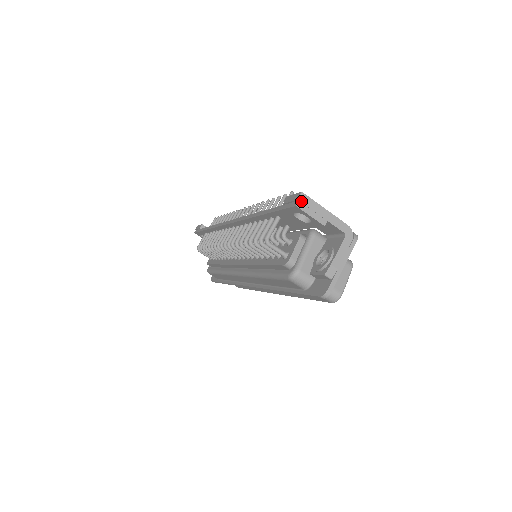
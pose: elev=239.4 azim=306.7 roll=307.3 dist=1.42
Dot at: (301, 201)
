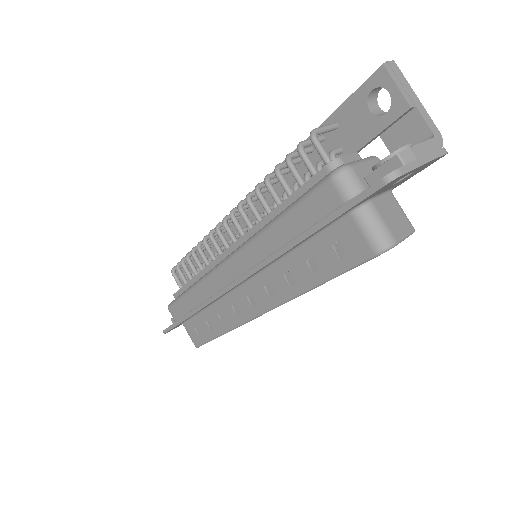
Dot at: (390, 65)
